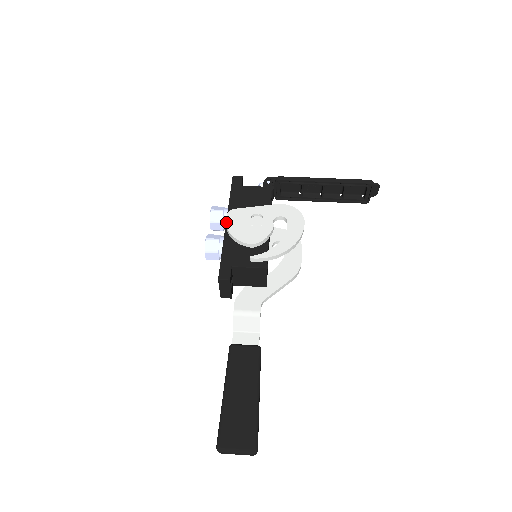
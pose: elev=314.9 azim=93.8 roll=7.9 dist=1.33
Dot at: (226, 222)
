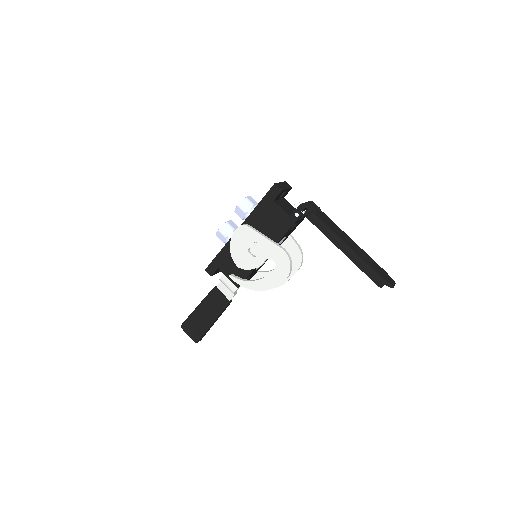
Dot at: (234, 233)
